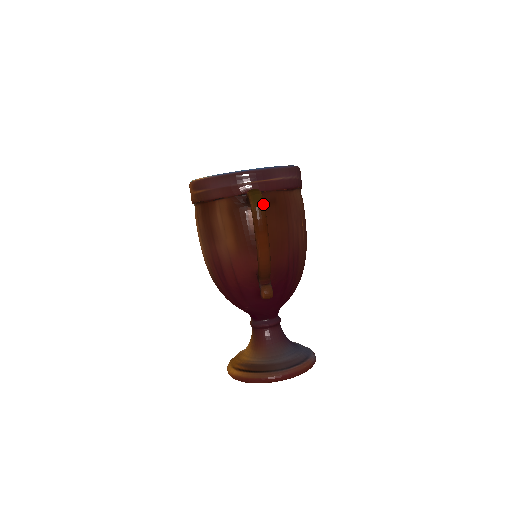
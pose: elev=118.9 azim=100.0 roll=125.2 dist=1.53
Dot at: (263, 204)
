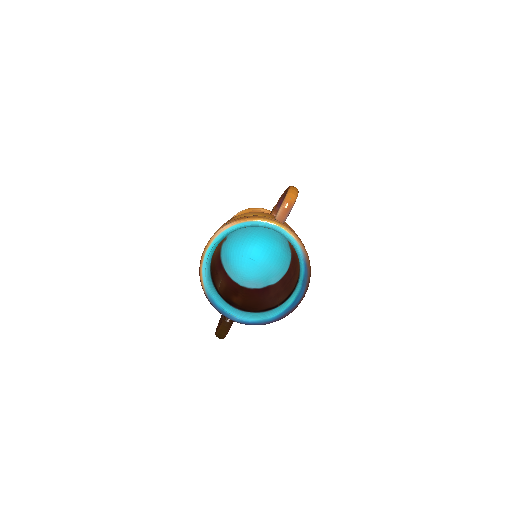
Dot at: occluded
